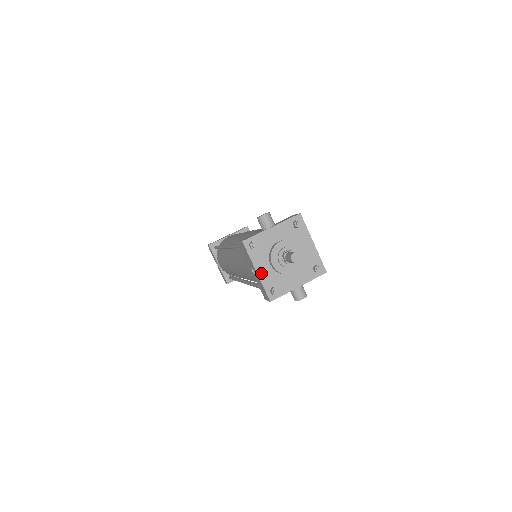
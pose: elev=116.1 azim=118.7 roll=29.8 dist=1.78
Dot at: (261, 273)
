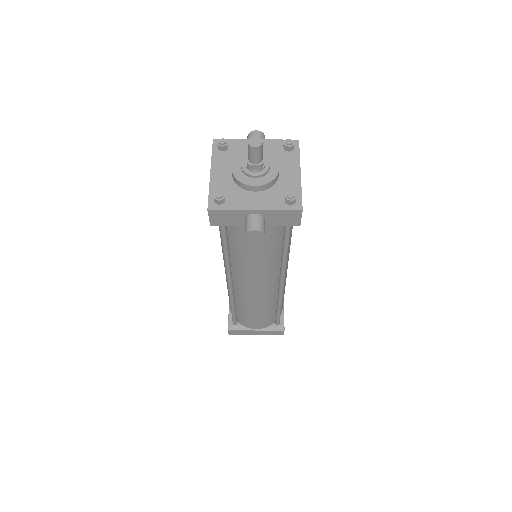
Dot at: (215, 176)
